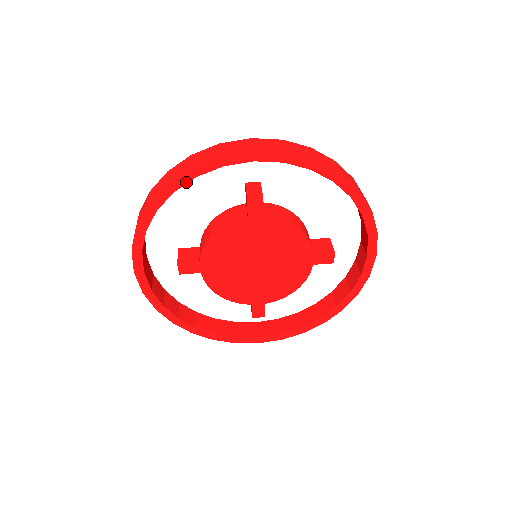
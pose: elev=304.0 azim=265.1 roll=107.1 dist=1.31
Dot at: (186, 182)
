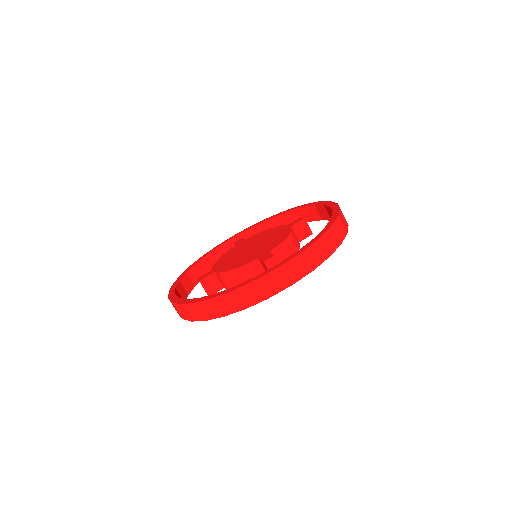
Dot at: occluded
